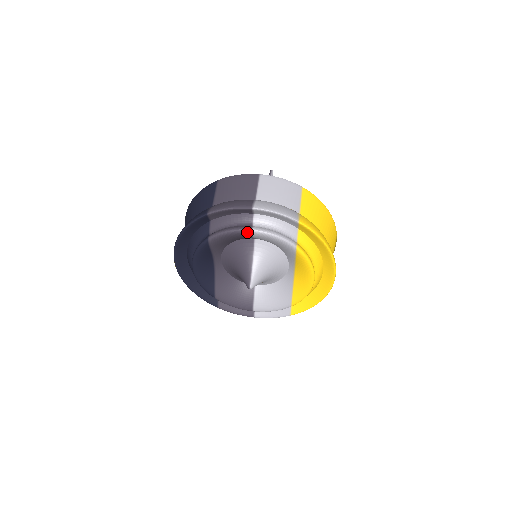
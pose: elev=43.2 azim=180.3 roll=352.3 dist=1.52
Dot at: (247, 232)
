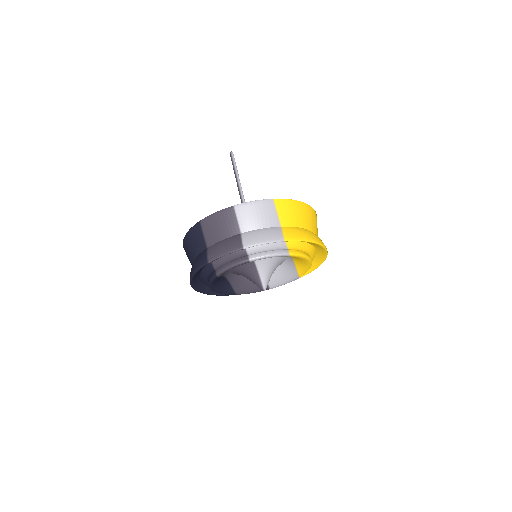
Dot at: occluded
